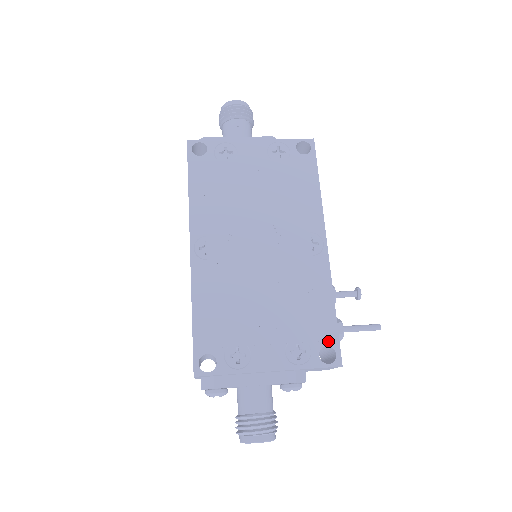
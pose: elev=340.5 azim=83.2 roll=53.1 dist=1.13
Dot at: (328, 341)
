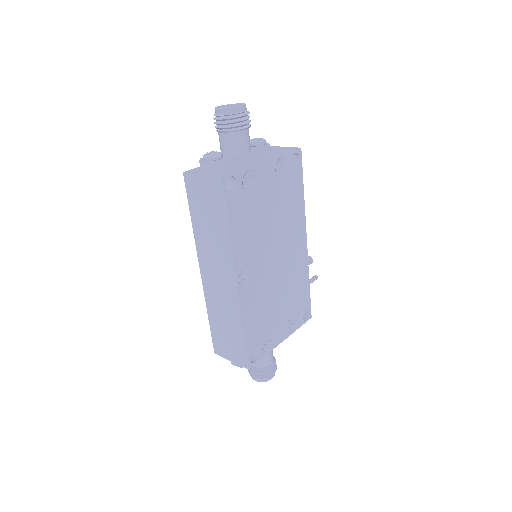
Dot at: (306, 307)
